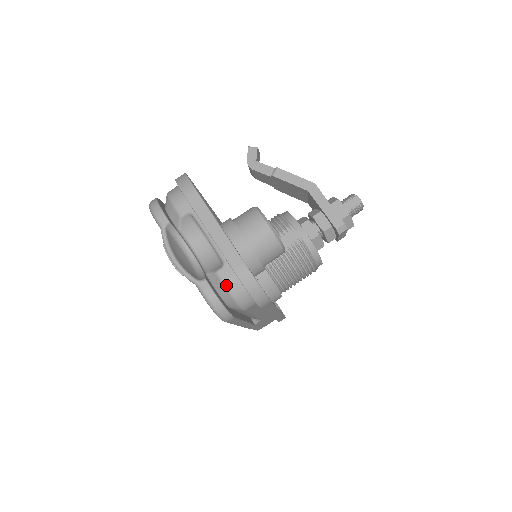
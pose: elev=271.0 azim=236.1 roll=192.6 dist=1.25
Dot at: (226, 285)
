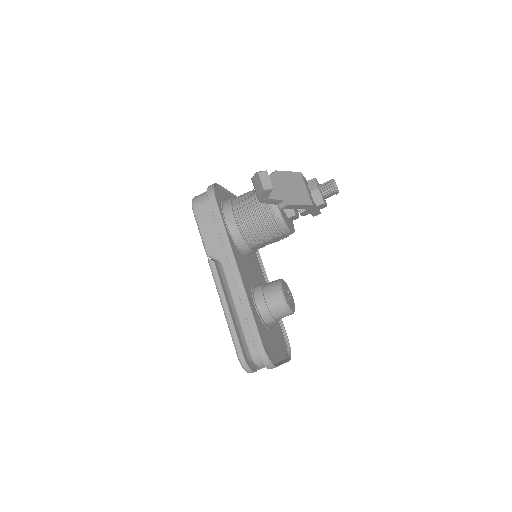
Dot at: occluded
